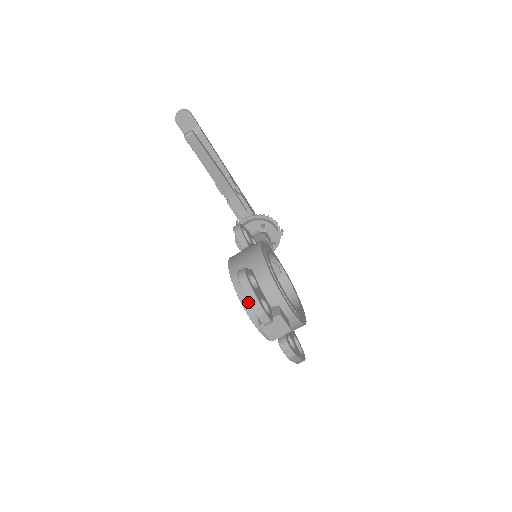
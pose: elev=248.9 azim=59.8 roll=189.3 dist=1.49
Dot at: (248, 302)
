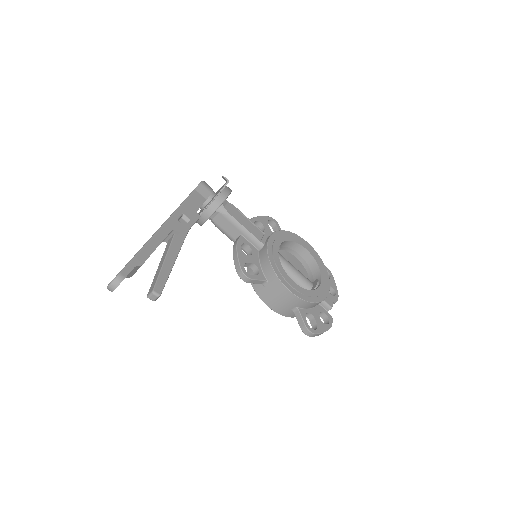
Dot at: occluded
